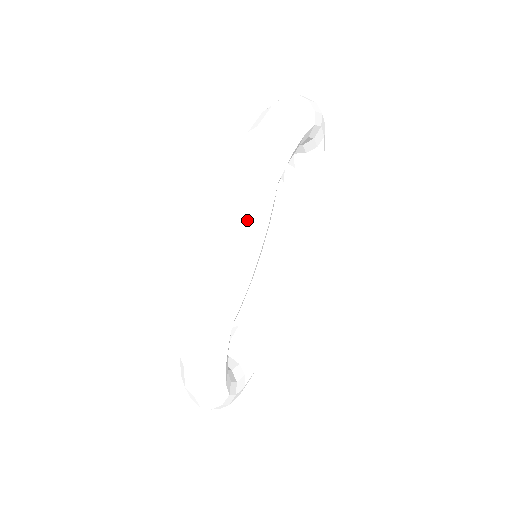
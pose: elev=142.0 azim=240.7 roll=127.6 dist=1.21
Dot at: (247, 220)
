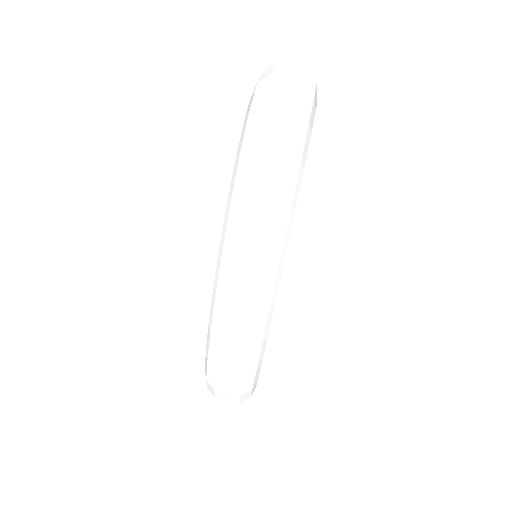
Dot at: (270, 267)
